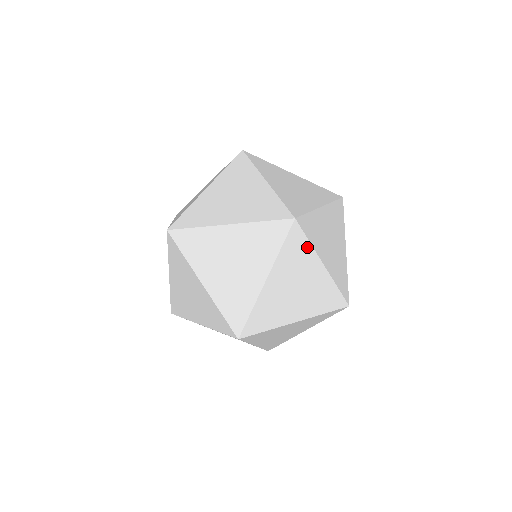
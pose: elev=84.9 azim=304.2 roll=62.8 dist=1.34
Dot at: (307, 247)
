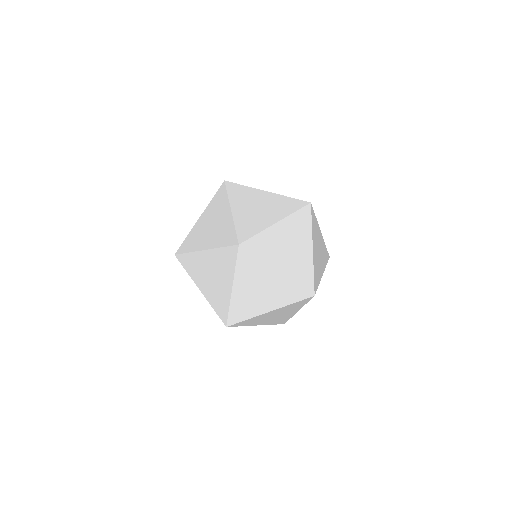
Dot at: occluded
